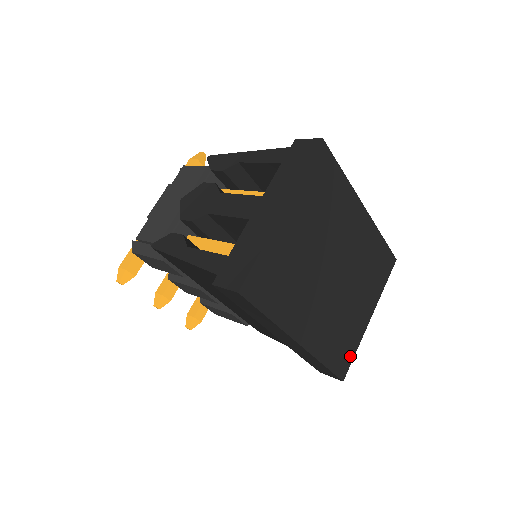
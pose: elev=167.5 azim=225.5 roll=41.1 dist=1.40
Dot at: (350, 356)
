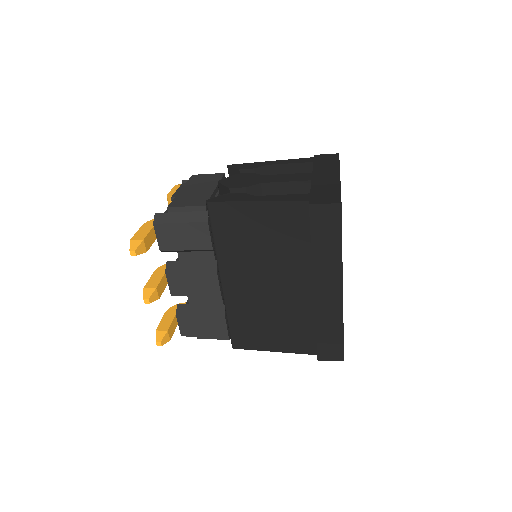
Dot at: occluded
